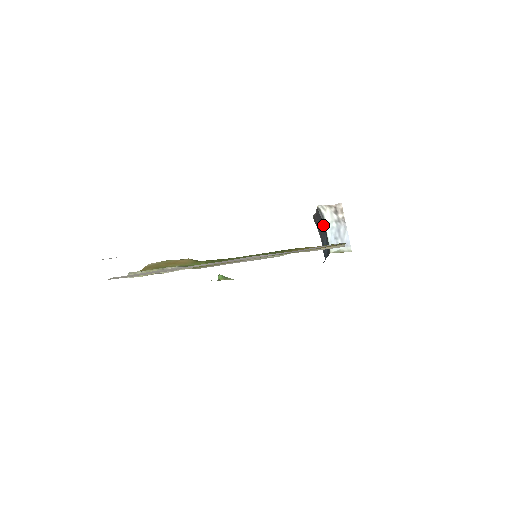
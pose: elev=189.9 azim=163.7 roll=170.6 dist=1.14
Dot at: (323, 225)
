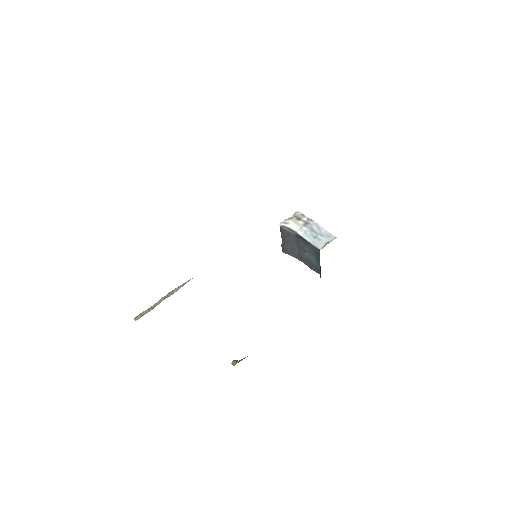
Dot at: (296, 238)
